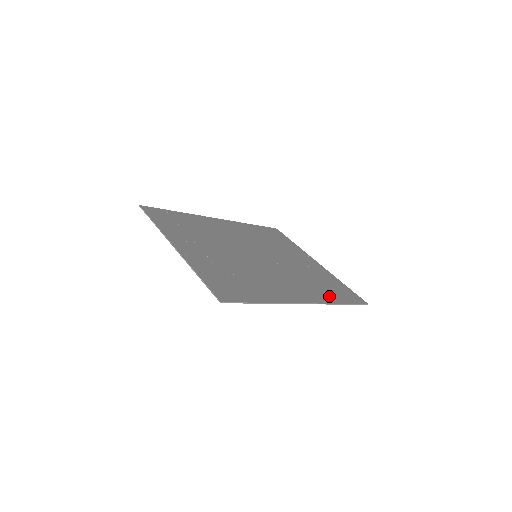
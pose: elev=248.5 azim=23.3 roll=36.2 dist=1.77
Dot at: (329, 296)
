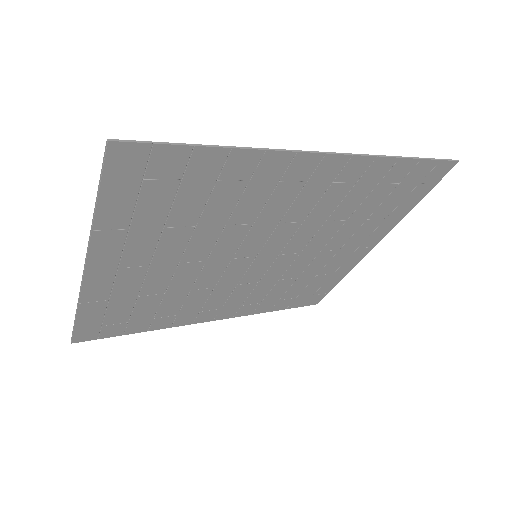
Dot at: (379, 173)
